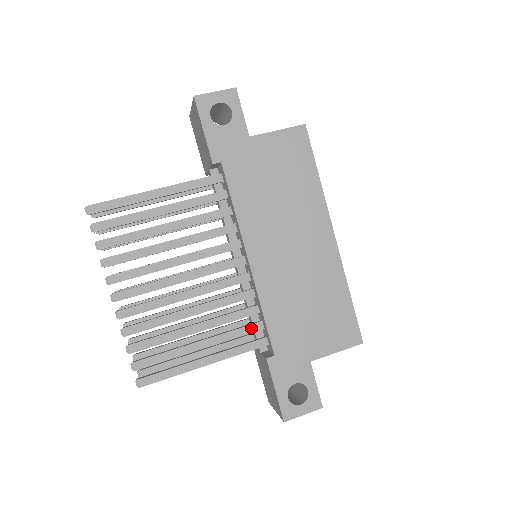
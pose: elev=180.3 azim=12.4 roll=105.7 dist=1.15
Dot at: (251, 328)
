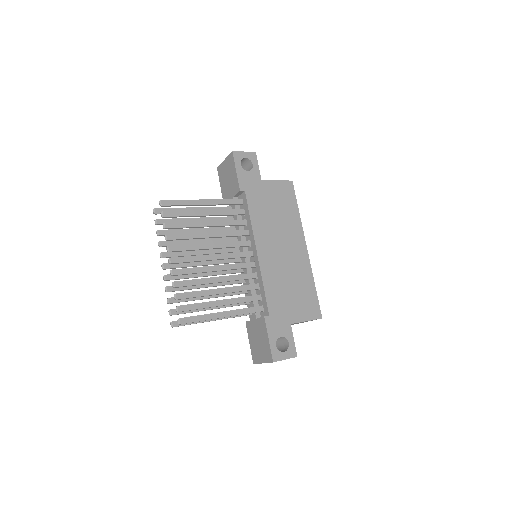
Dot at: (254, 298)
